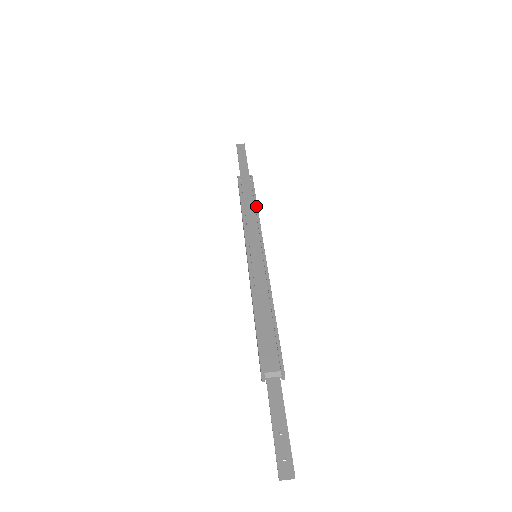
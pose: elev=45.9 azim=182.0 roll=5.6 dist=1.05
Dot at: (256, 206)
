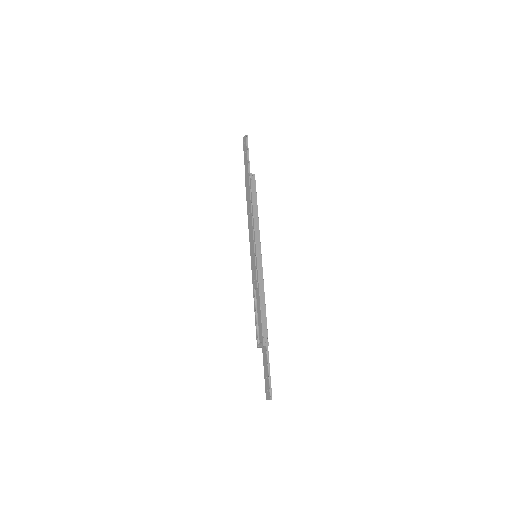
Dot at: (252, 209)
